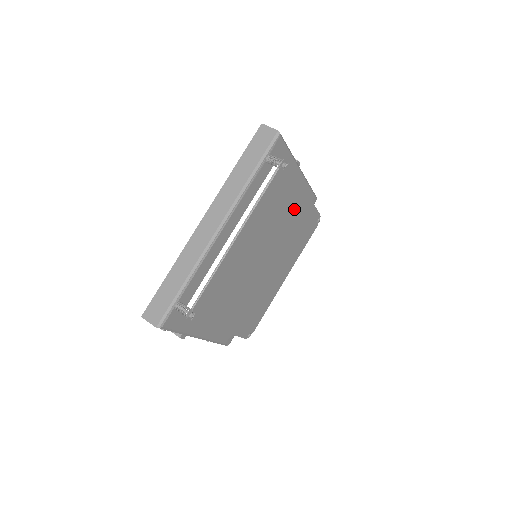
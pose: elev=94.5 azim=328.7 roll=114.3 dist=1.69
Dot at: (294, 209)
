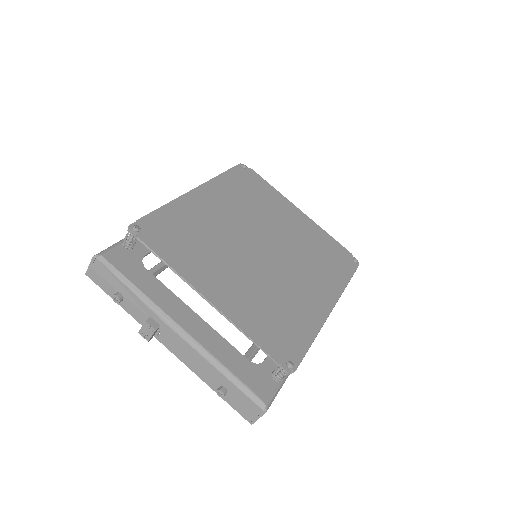
Dot at: (289, 217)
